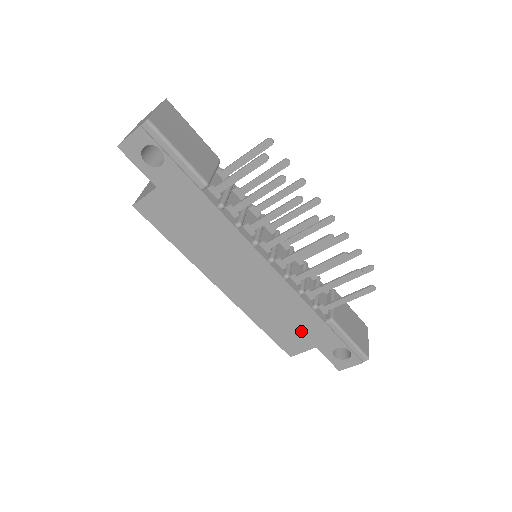
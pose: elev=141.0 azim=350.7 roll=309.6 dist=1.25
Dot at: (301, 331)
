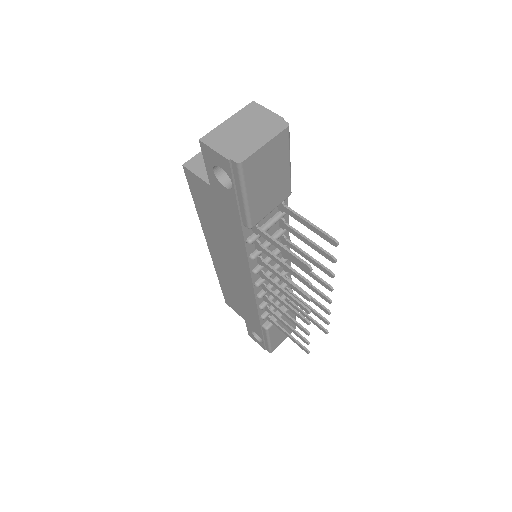
Dot at: (243, 310)
